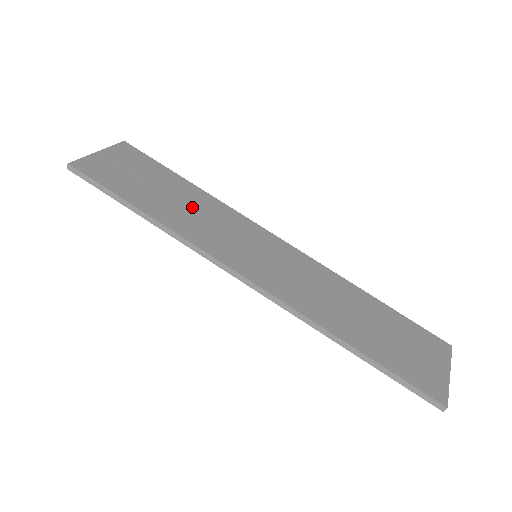
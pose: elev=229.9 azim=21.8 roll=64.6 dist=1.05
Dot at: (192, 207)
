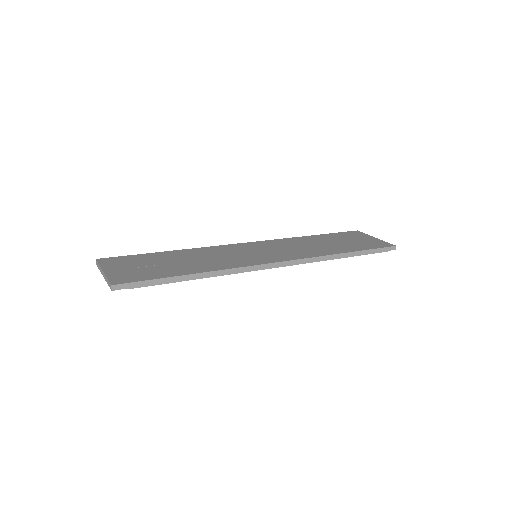
Dot at: (197, 258)
